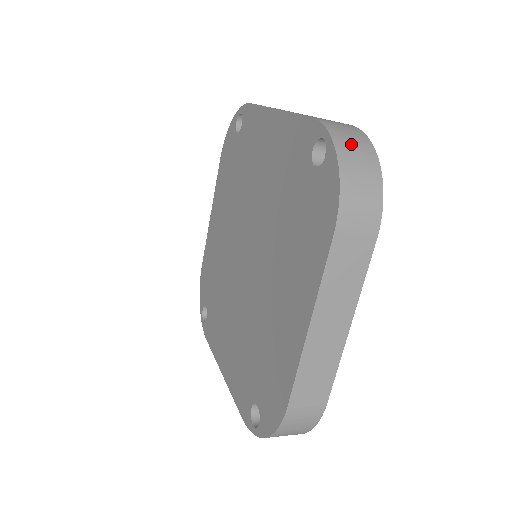
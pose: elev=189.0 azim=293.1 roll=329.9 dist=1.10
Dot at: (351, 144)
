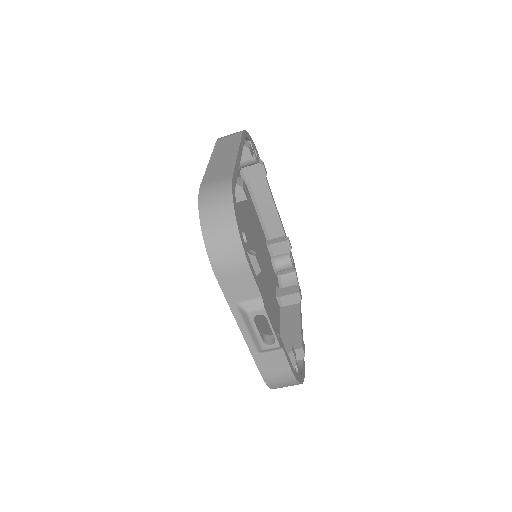
Dot at: occluded
